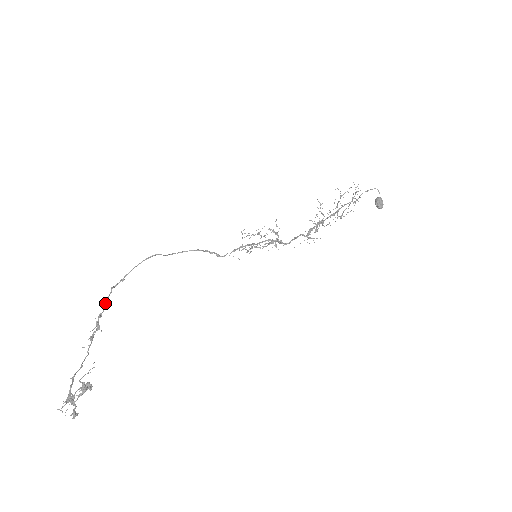
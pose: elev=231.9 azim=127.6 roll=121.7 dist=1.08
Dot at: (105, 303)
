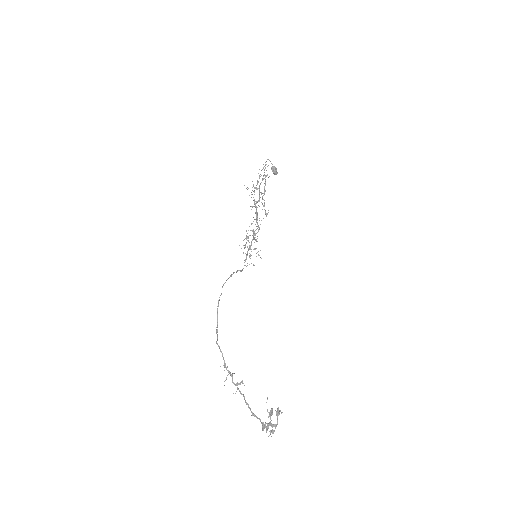
Dot at: occluded
